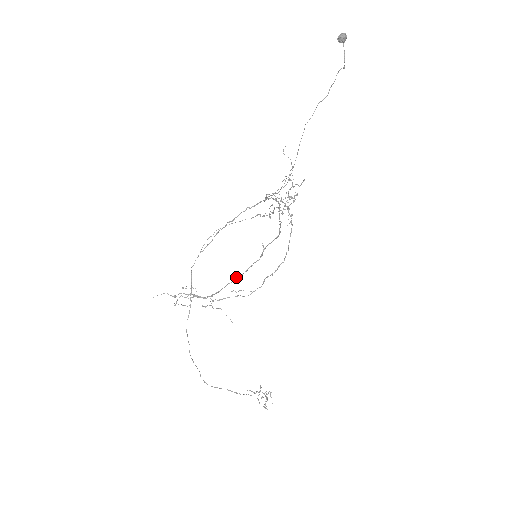
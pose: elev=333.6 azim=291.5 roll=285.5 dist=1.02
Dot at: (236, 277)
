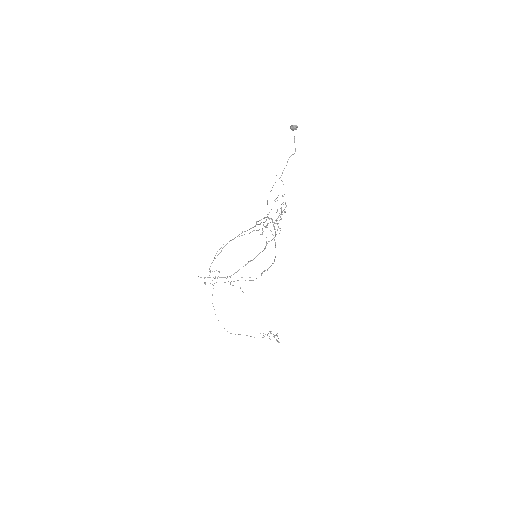
Dot at: (248, 262)
